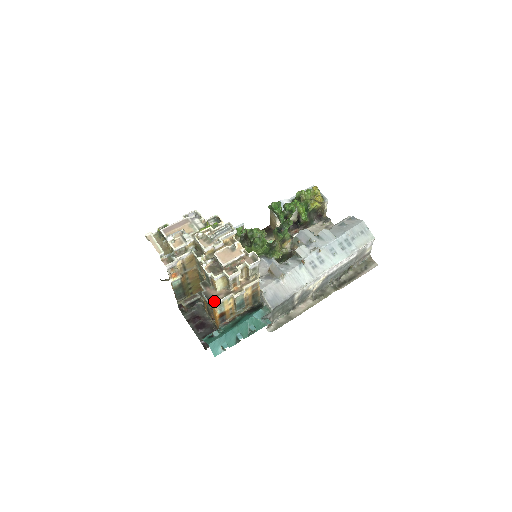
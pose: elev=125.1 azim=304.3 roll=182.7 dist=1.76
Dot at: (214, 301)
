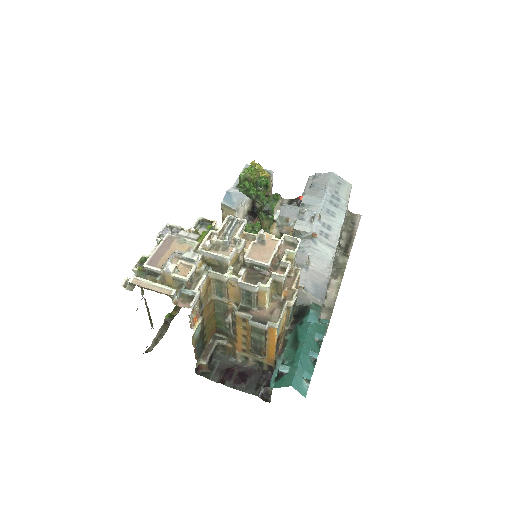
Dot at: (274, 322)
